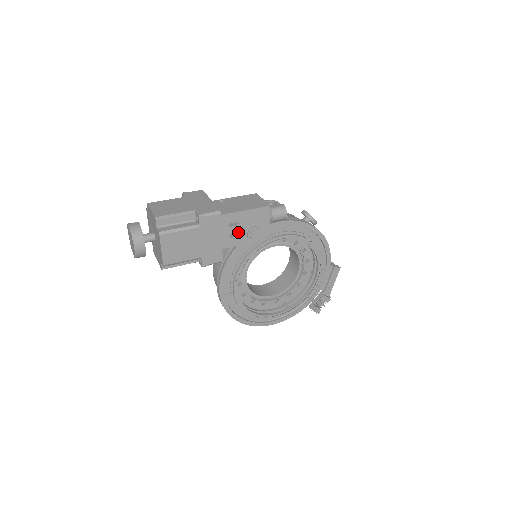
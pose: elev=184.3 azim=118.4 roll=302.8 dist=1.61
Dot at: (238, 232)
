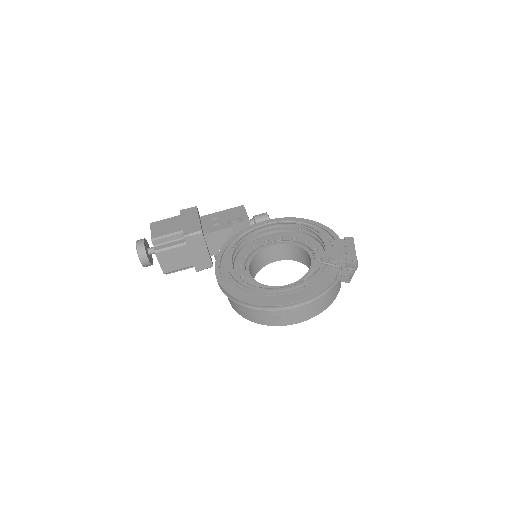
Dot at: (219, 223)
